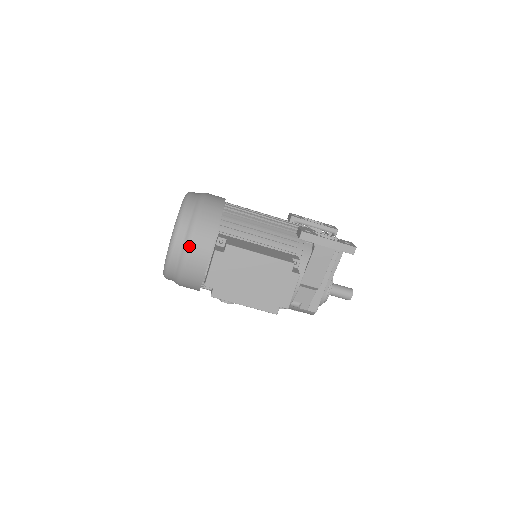
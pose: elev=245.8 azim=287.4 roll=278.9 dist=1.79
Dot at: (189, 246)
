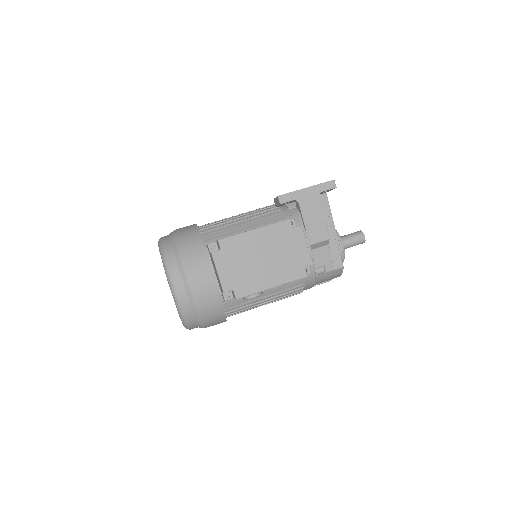
Dot at: (188, 274)
